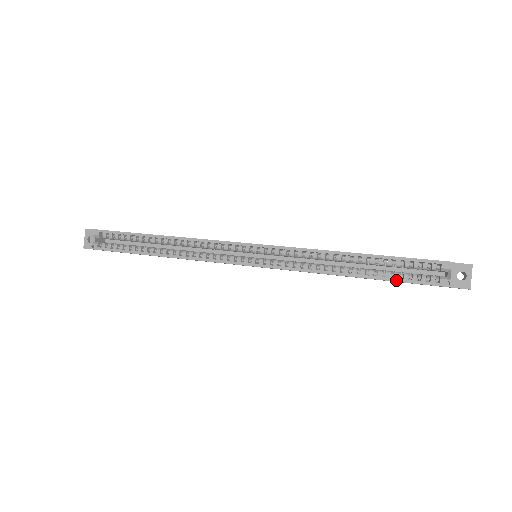
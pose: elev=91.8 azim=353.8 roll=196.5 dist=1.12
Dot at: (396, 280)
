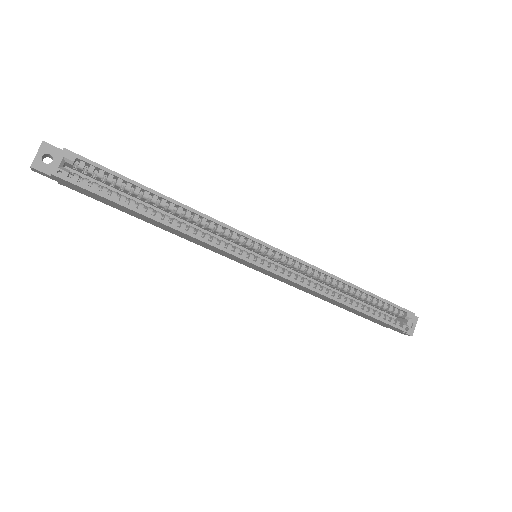
Dot at: (377, 318)
